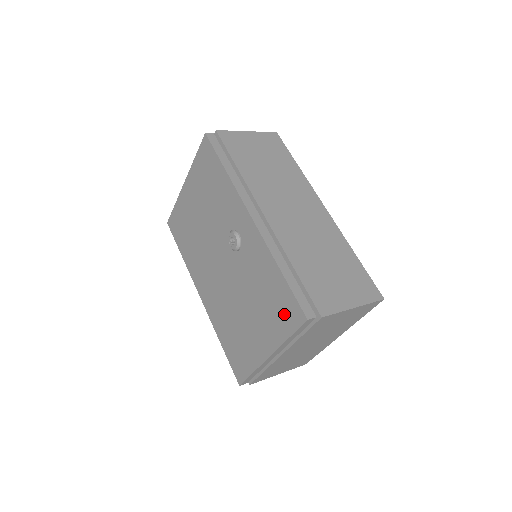
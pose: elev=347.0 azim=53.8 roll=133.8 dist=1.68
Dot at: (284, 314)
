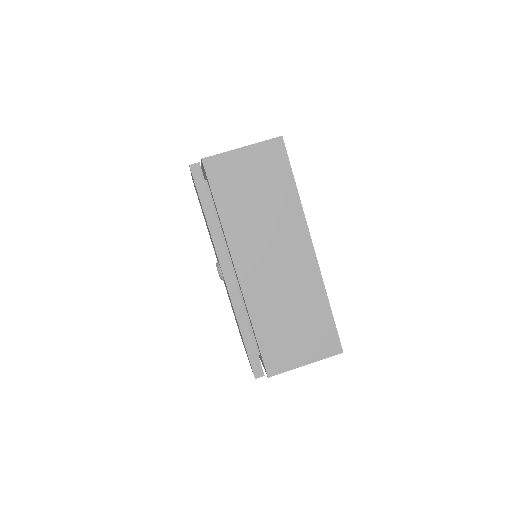
Dot at: occluded
